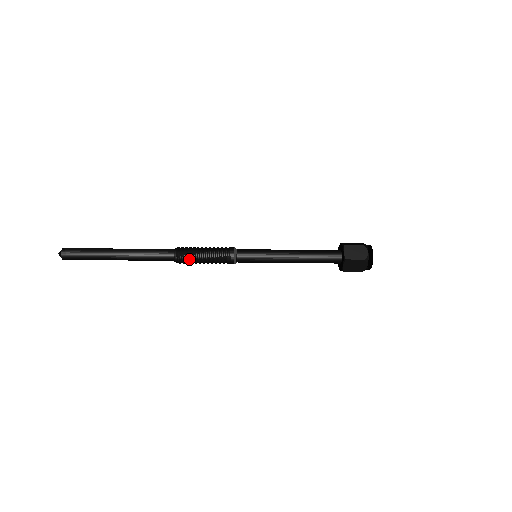
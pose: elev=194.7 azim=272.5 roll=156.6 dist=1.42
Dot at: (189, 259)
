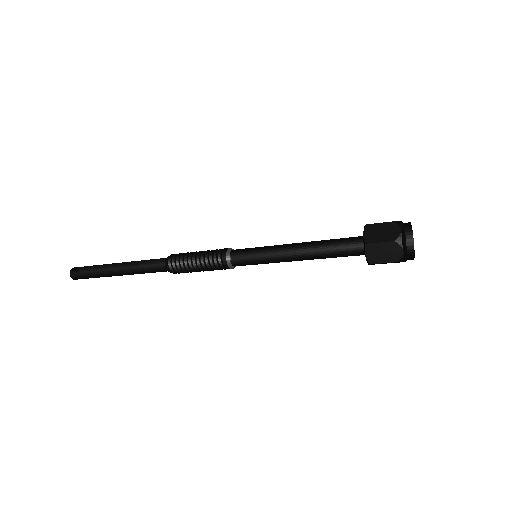
Dot at: (180, 266)
